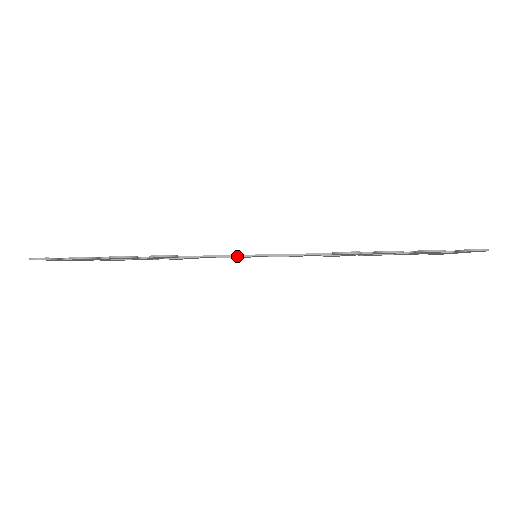
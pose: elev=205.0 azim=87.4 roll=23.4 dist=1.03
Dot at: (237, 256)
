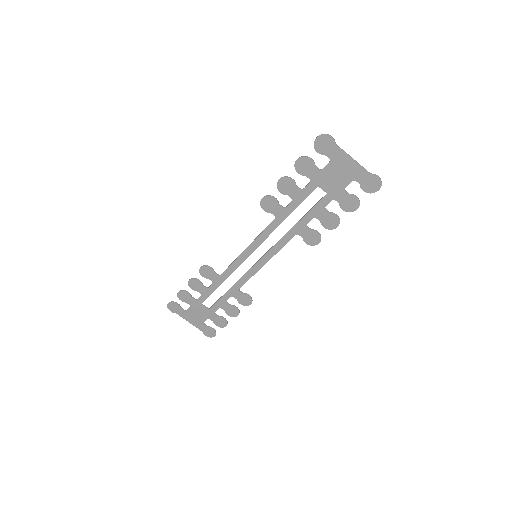
Dot at: (239, 255)
